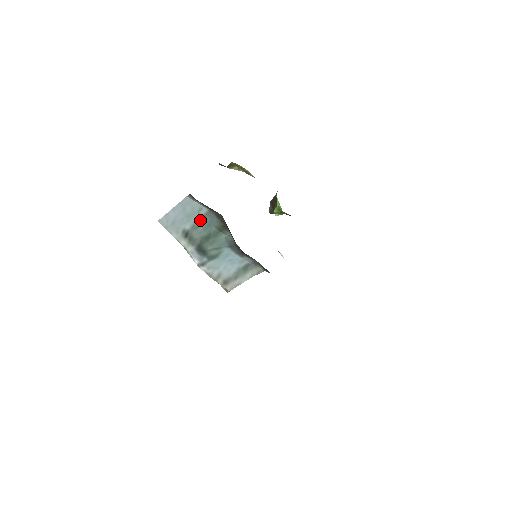
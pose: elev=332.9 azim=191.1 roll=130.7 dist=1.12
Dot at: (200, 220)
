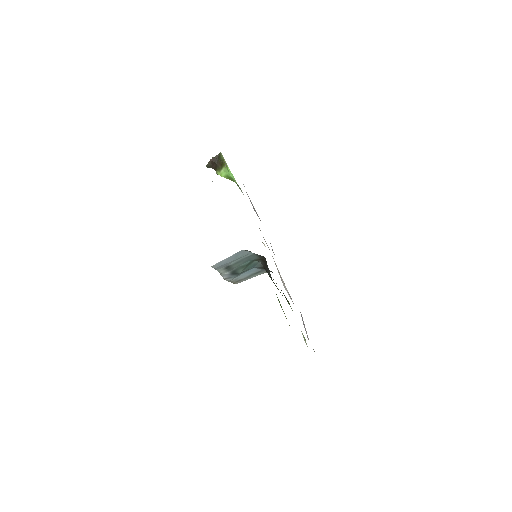
Dot at: (244, 259)
